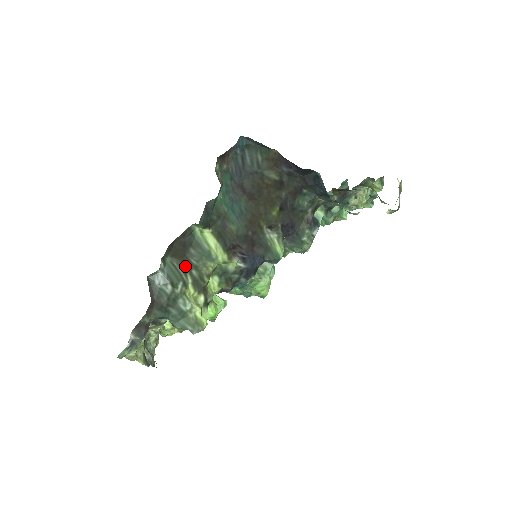
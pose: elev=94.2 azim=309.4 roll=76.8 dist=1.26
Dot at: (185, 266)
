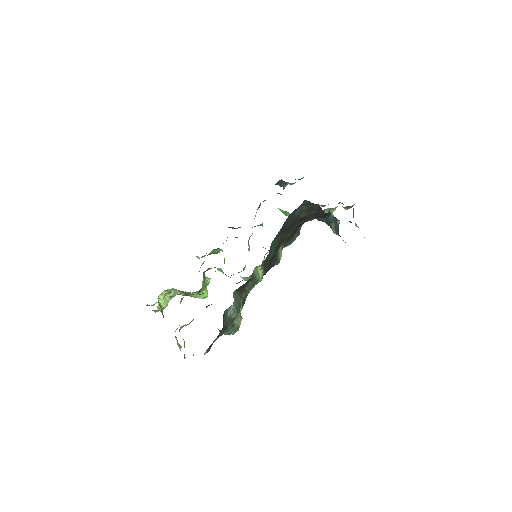
Dot at: (241, 293)
